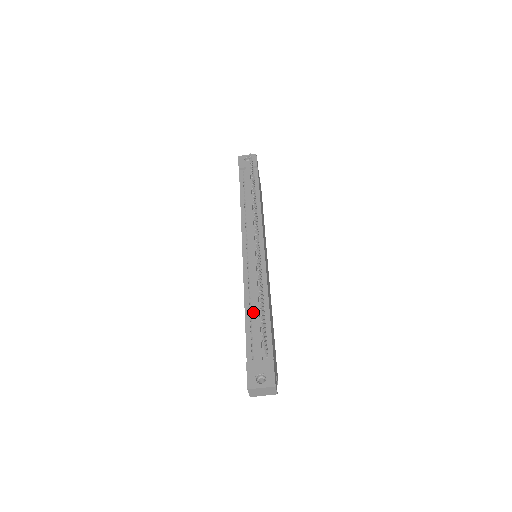
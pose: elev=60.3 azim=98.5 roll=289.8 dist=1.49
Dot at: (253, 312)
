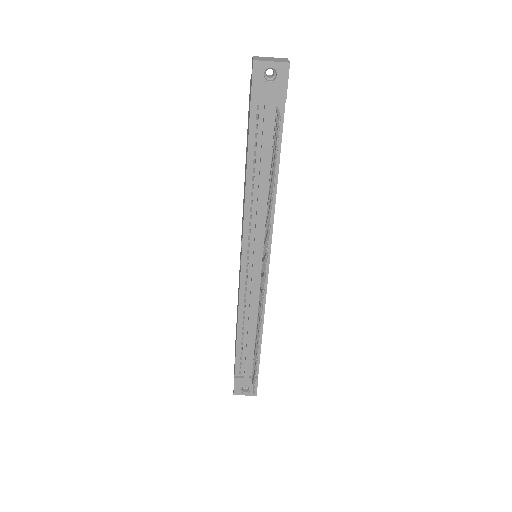
Dot at: (245, 337)
